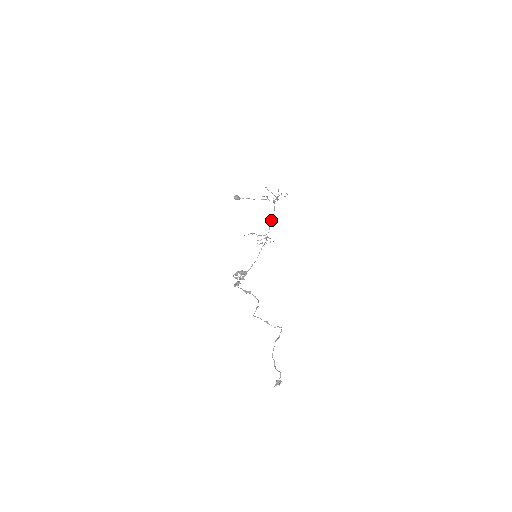
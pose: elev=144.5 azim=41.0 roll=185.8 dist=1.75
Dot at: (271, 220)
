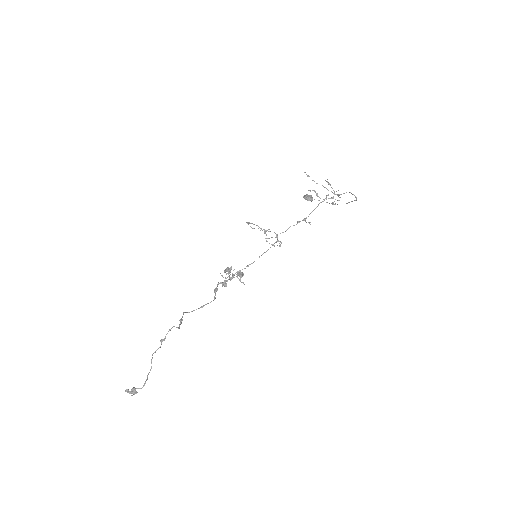
Dot at: occluded
